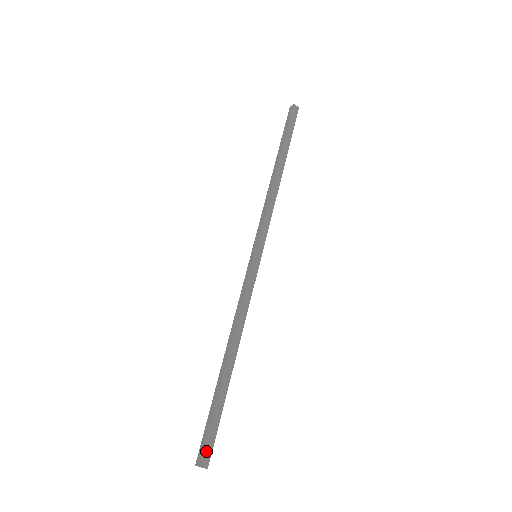
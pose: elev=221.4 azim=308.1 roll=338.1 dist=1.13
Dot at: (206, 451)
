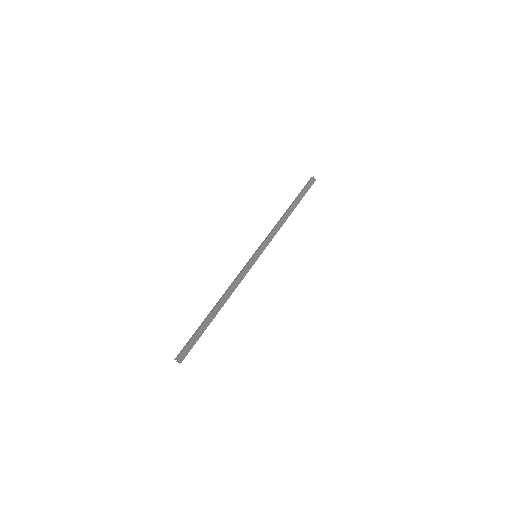
Dot at: (184, 352)
